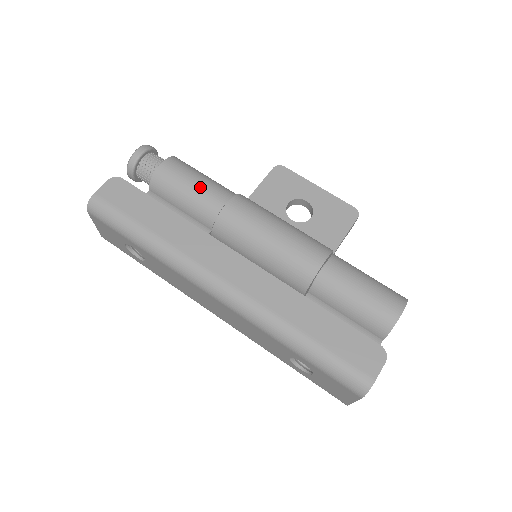
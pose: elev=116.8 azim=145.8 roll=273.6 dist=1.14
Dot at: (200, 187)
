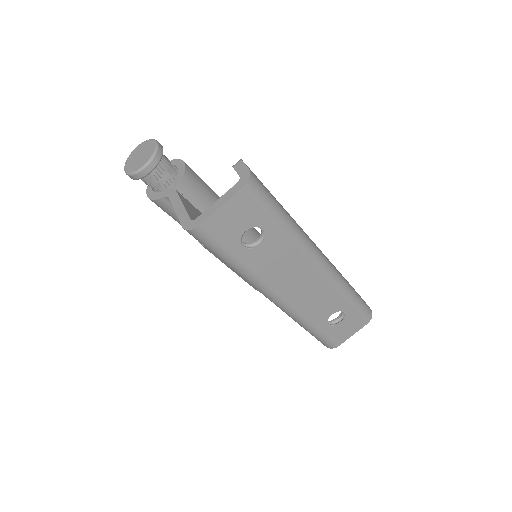
Dot at: occluded
